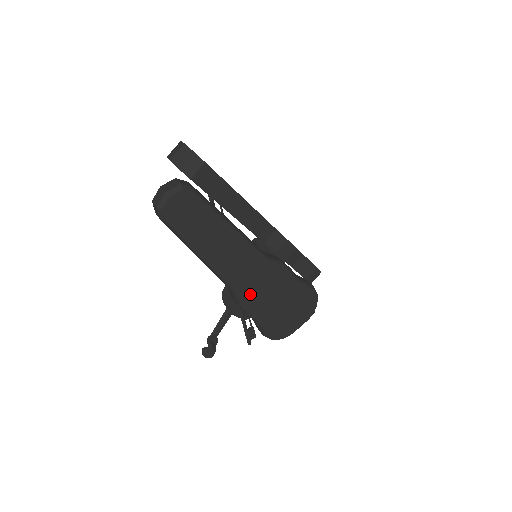
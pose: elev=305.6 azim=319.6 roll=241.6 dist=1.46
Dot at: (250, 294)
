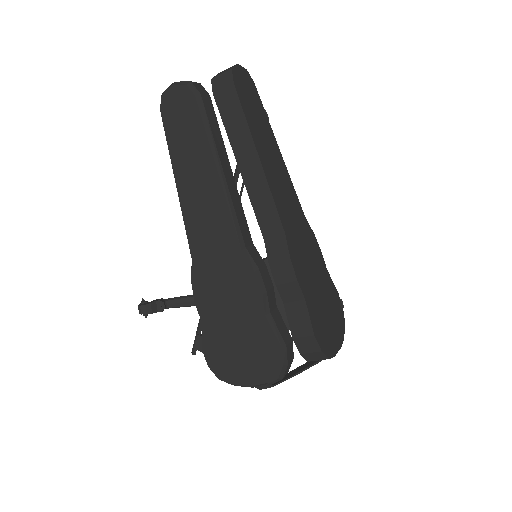
Dot at: (205, 274)
